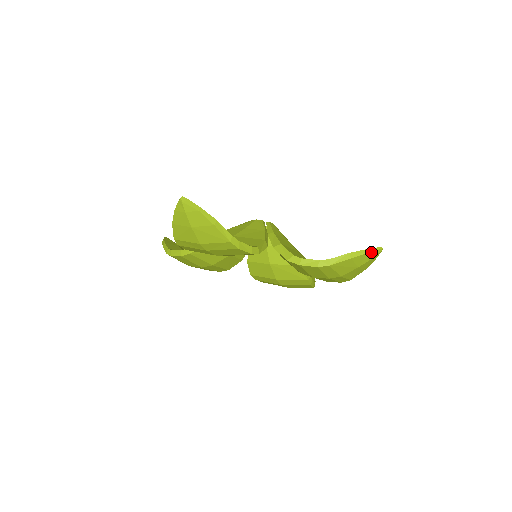
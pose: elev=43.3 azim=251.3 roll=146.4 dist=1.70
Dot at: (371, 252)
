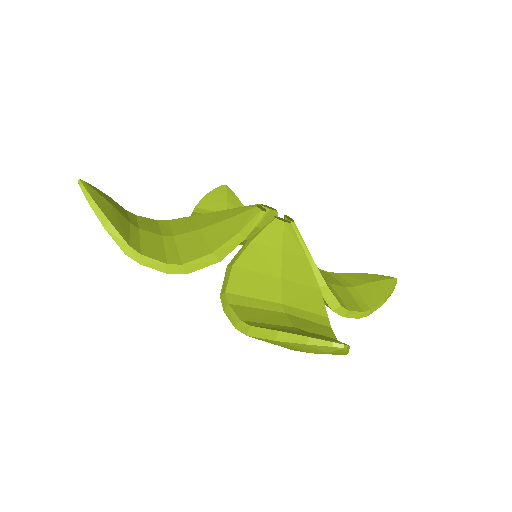
Dot at: (393, 290)
